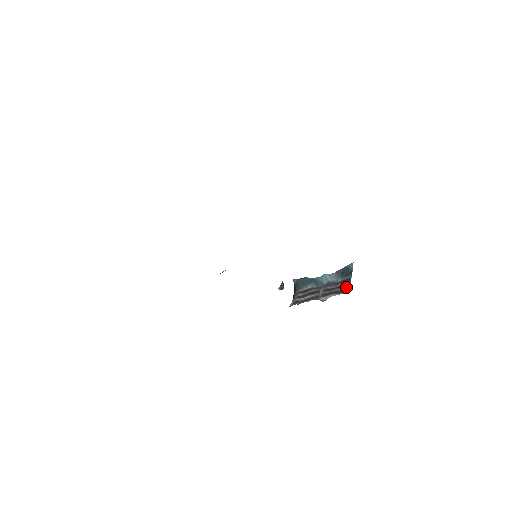
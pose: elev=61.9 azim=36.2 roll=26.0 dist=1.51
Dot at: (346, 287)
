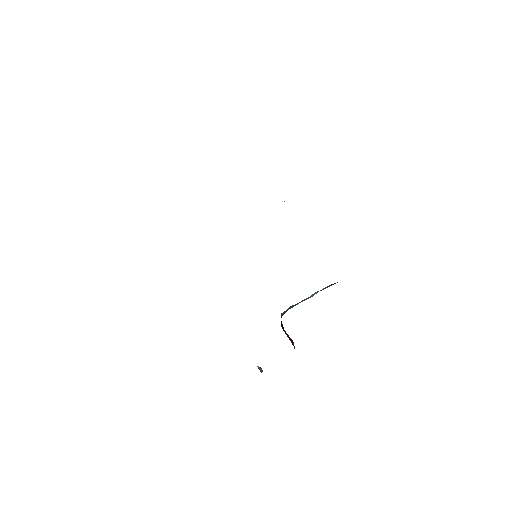
Dot at: occluded
